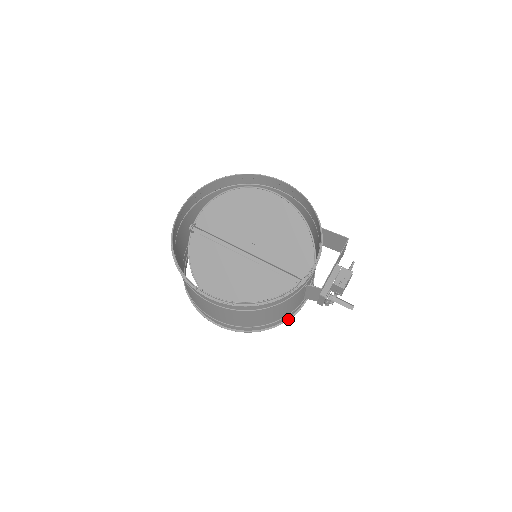
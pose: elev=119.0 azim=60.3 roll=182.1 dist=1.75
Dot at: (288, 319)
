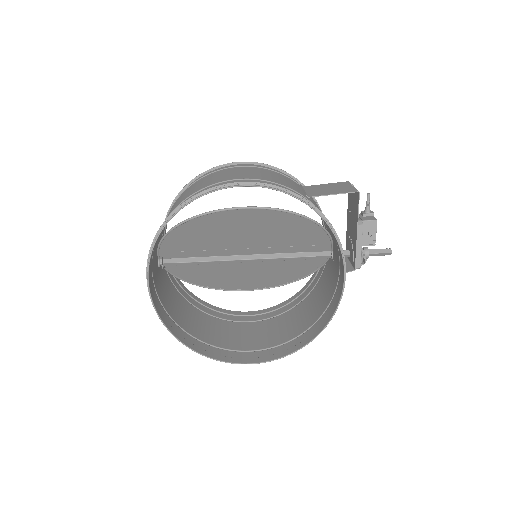
Dot at: (318, 272)
